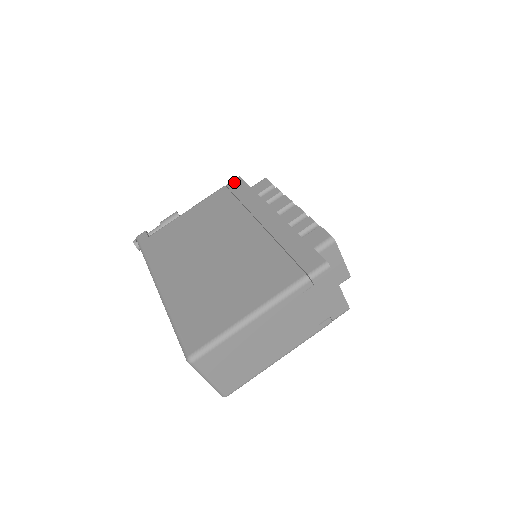
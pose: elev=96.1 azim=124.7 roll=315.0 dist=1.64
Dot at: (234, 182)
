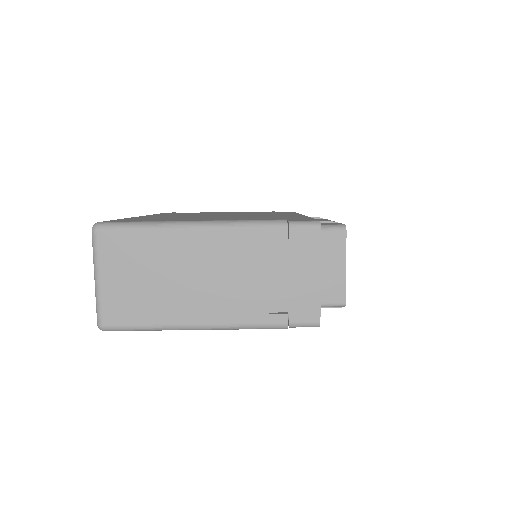
Dot at: occluded
